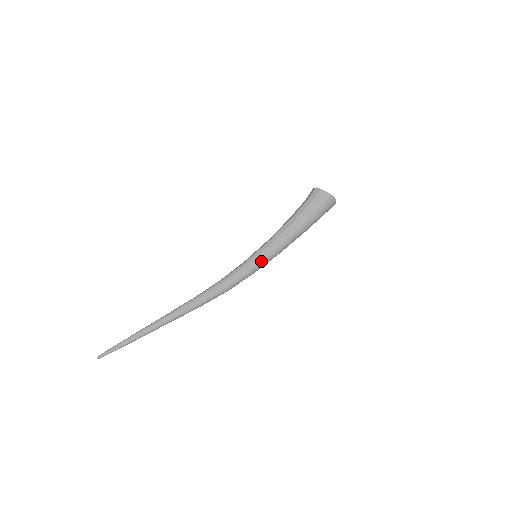
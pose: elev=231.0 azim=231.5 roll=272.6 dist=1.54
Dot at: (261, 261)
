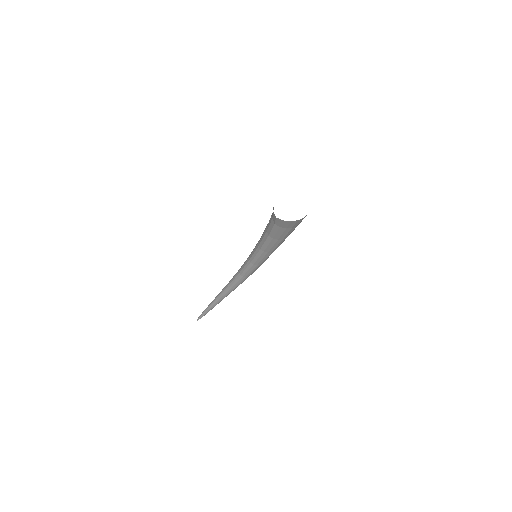
Dot at: (263, 261)
